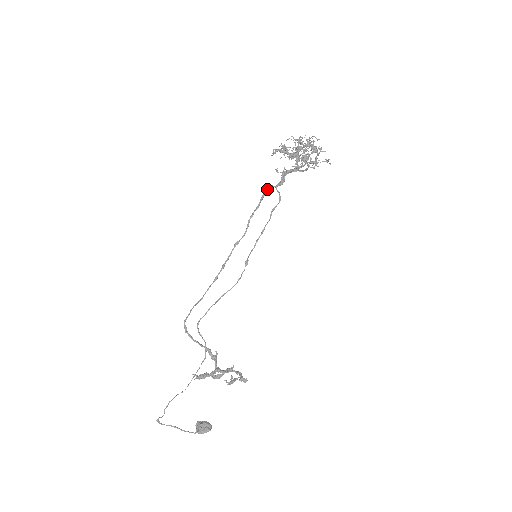
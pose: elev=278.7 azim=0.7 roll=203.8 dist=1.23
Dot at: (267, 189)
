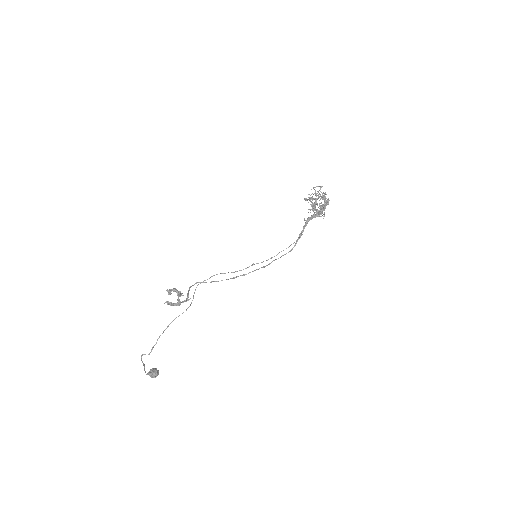
Dot at: (299, 236)
